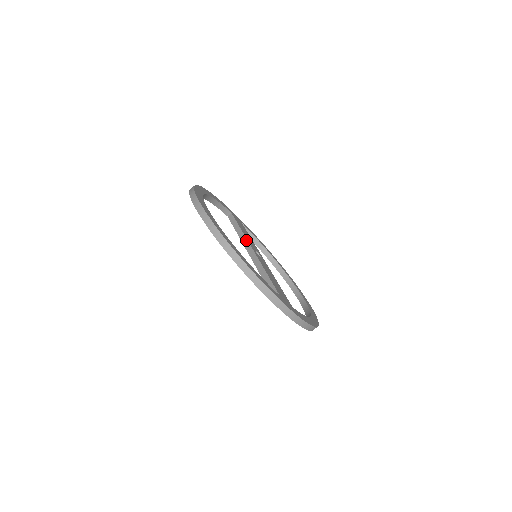
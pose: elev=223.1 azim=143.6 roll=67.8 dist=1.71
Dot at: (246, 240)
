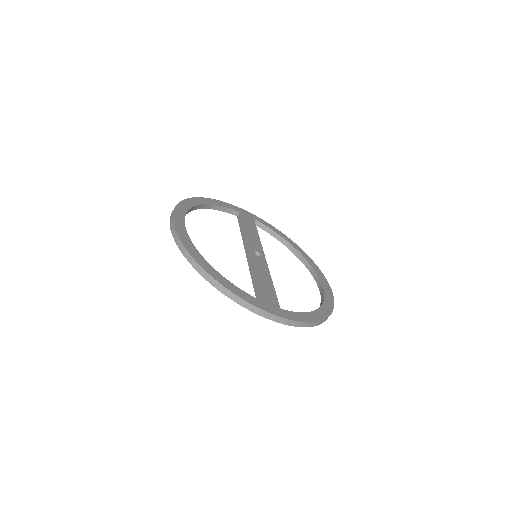
Dot at: (246, 241)
